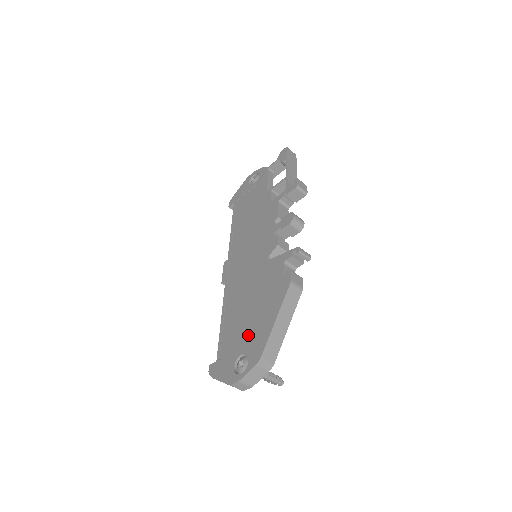
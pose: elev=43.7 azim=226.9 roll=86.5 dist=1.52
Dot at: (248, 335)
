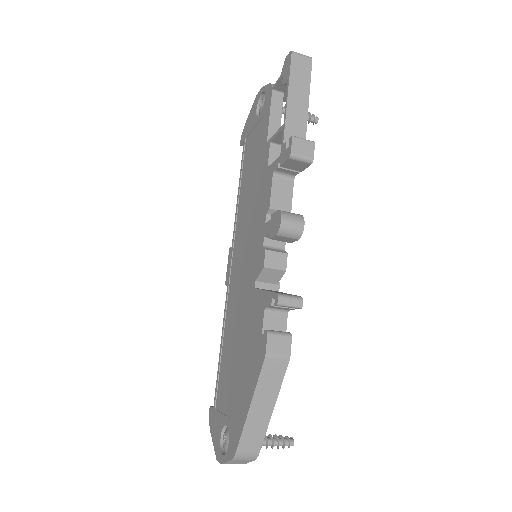
Dot at: (232, 401)
